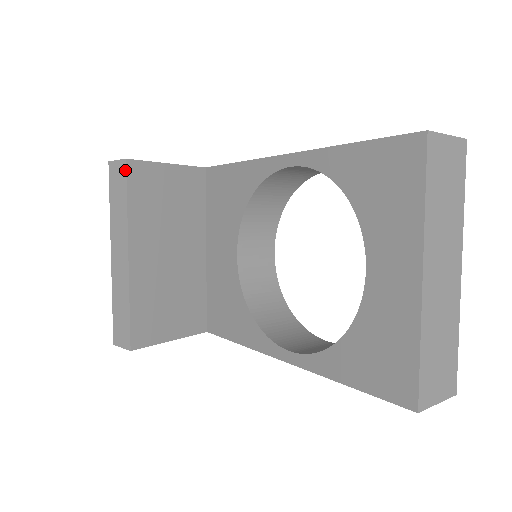
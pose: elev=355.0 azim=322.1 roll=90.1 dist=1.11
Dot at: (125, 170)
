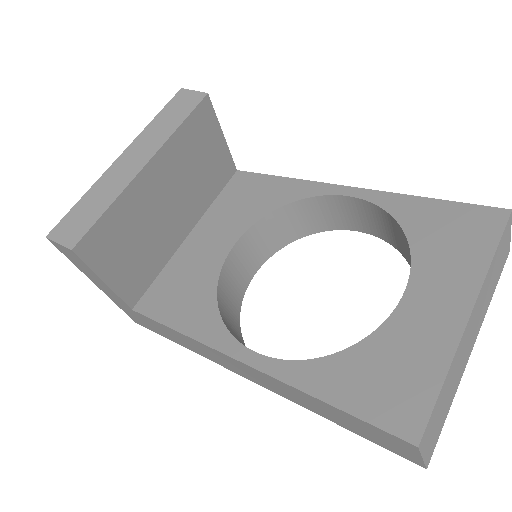
Dot at: (200, 100)
